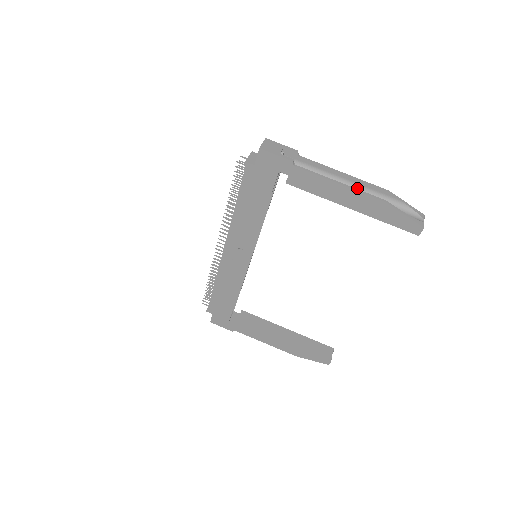
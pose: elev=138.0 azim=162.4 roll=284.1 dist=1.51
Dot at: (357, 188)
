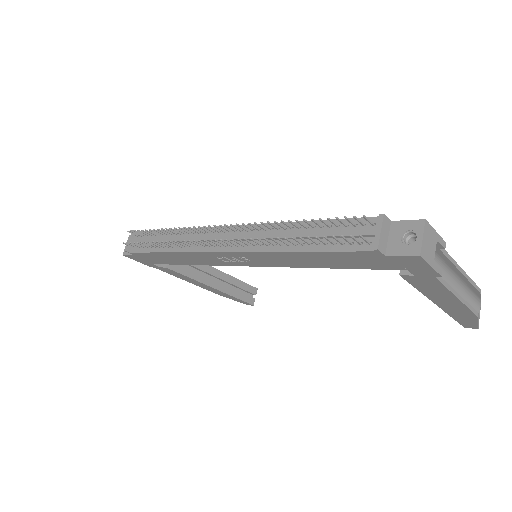
Dot at: (458, 283)
